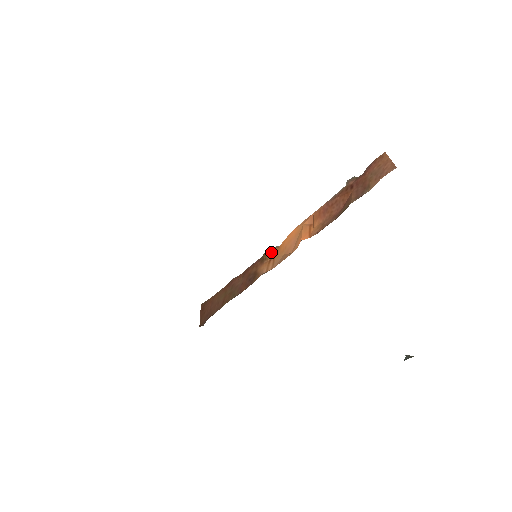
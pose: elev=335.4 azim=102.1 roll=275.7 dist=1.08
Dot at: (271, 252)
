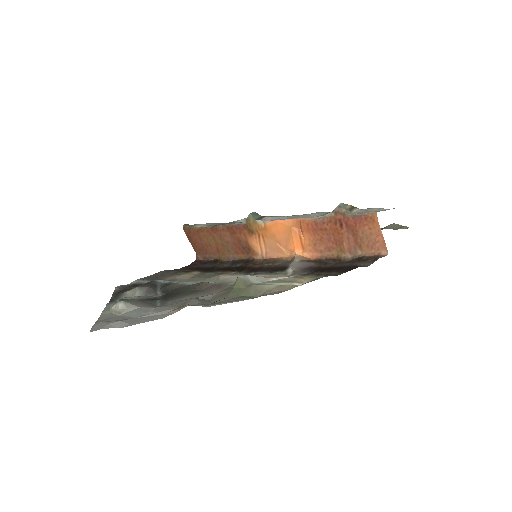
Dot at: (257, 229)
